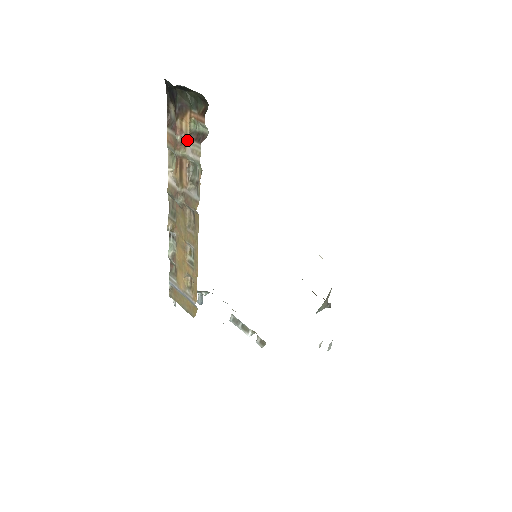
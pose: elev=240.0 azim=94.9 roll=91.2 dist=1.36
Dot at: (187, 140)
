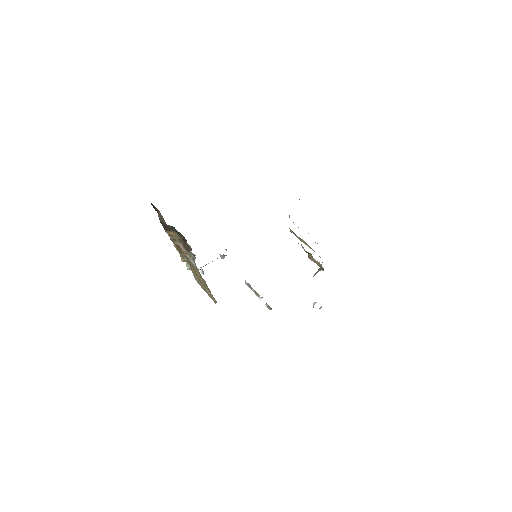
Dot at: occluded
